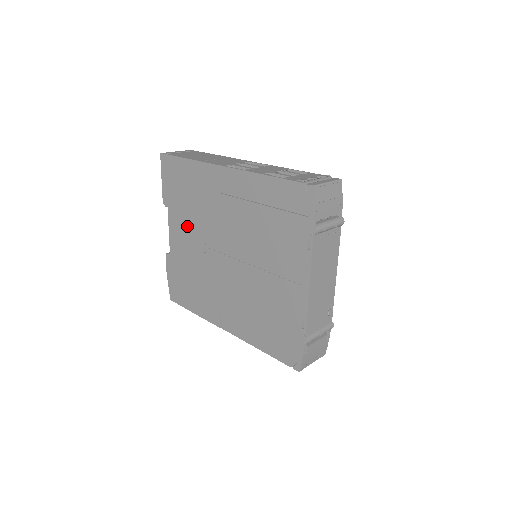
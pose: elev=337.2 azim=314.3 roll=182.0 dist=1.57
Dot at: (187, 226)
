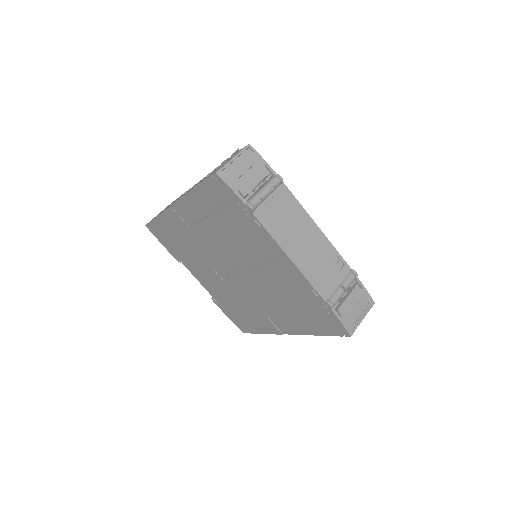
Dot at: (200, 268)
